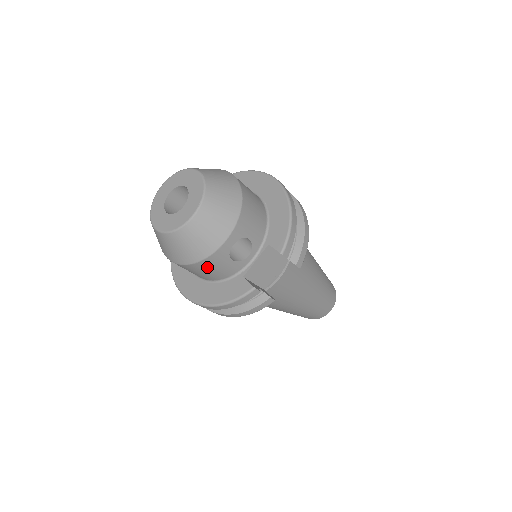
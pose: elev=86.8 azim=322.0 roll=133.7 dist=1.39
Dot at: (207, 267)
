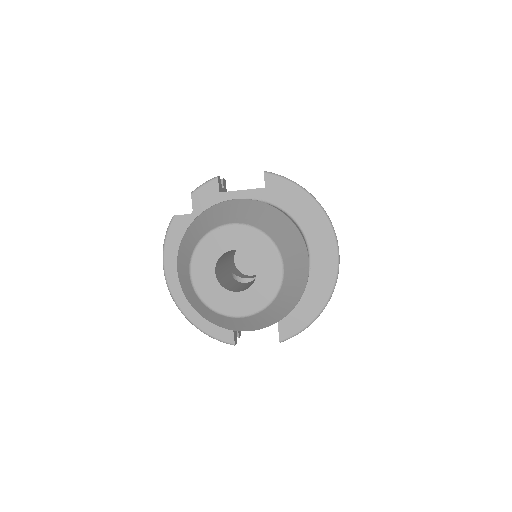
Dot at: occluded
